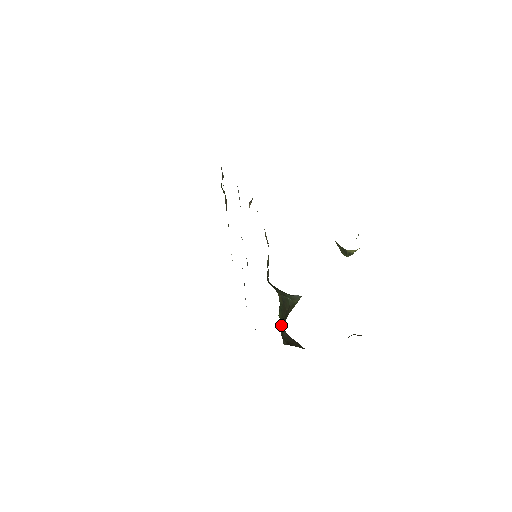
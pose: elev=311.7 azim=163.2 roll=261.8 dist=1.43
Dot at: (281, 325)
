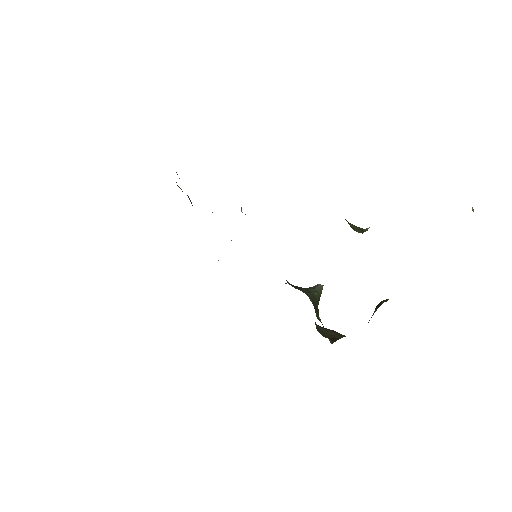
Dot at: (323, 326)
